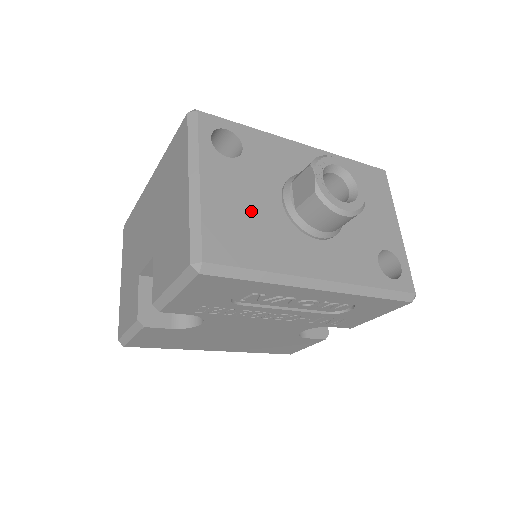
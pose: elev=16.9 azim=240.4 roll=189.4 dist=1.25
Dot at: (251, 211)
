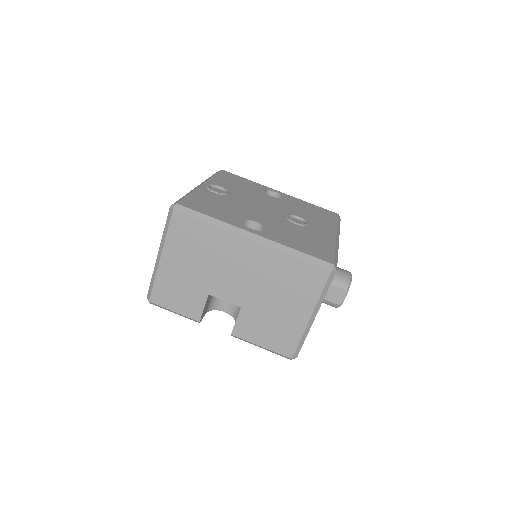
Dot at: occluded
